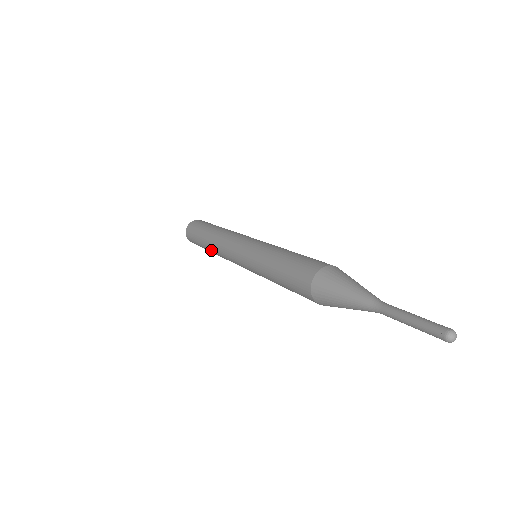
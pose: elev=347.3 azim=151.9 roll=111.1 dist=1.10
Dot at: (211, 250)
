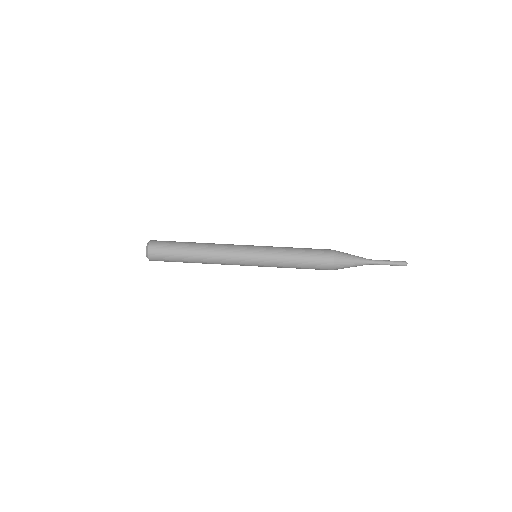
Dot at: occluded
